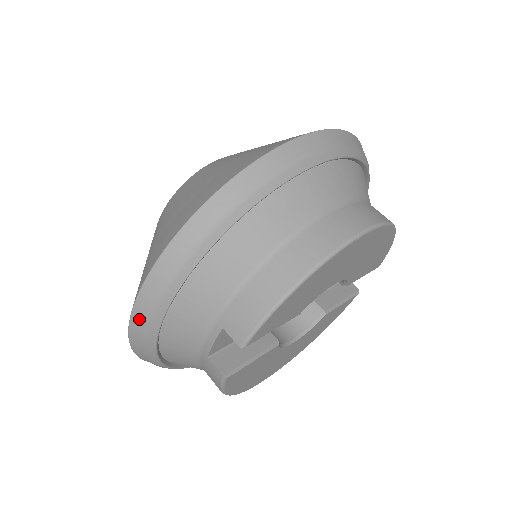
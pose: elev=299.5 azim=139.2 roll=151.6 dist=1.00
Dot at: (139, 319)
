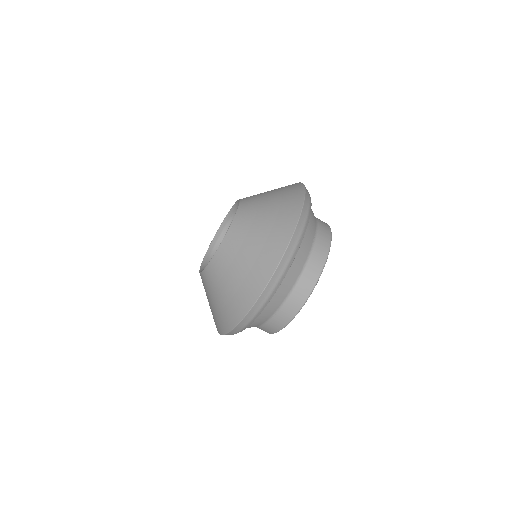
Dot at: occluded
